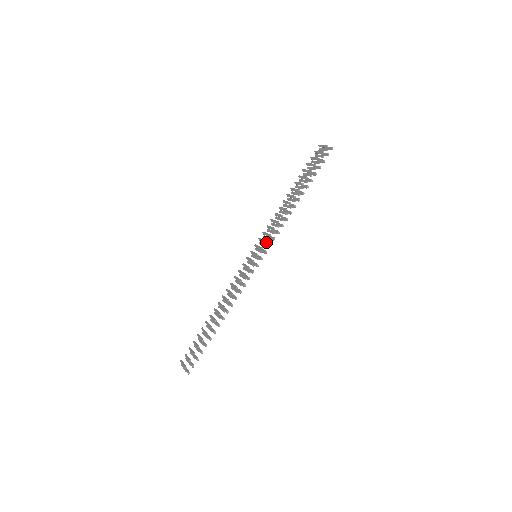
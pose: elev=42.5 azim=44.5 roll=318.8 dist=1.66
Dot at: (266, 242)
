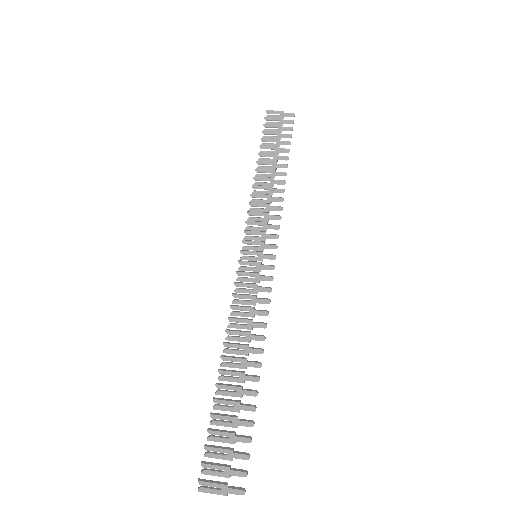
Dot at: occluded
